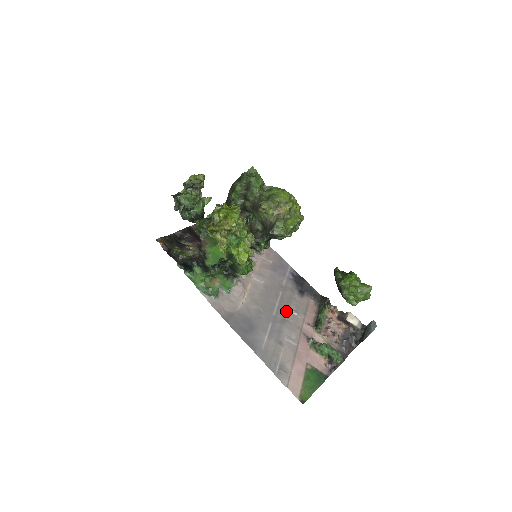
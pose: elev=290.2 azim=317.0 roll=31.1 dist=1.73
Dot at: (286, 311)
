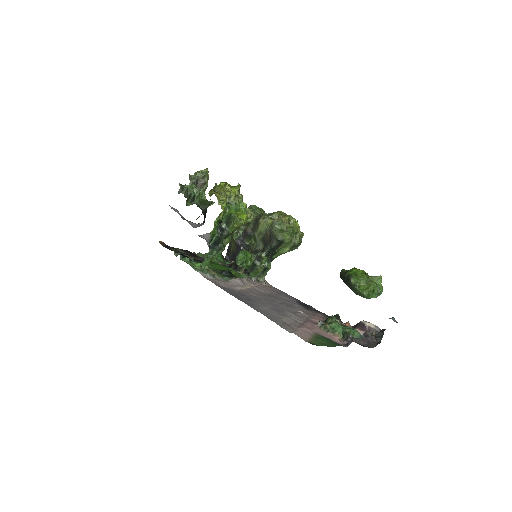
Dot at: (290, 308)
